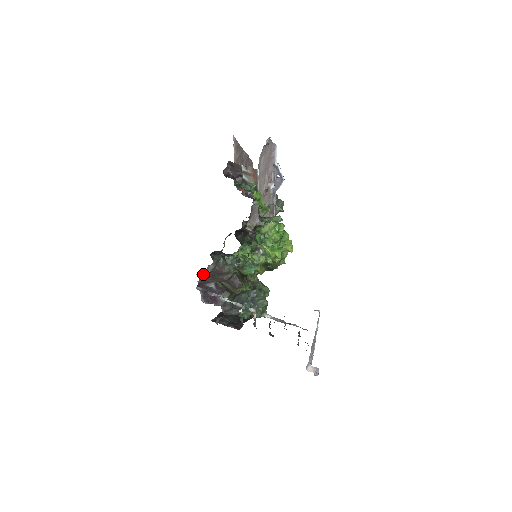
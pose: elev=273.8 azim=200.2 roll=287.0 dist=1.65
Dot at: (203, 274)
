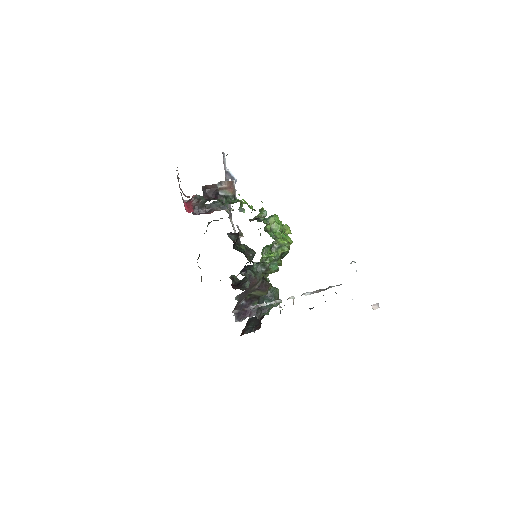
Dot at: (239, 295)
